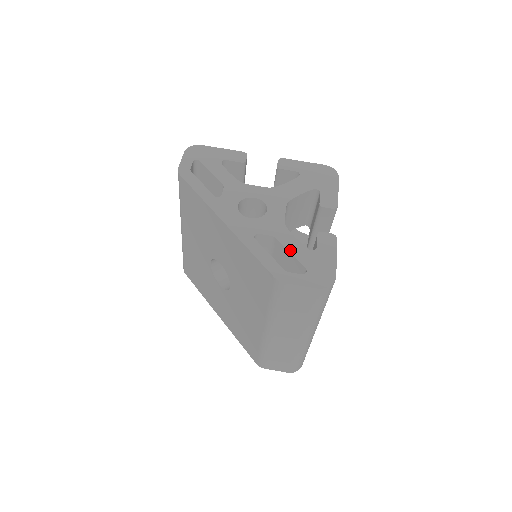
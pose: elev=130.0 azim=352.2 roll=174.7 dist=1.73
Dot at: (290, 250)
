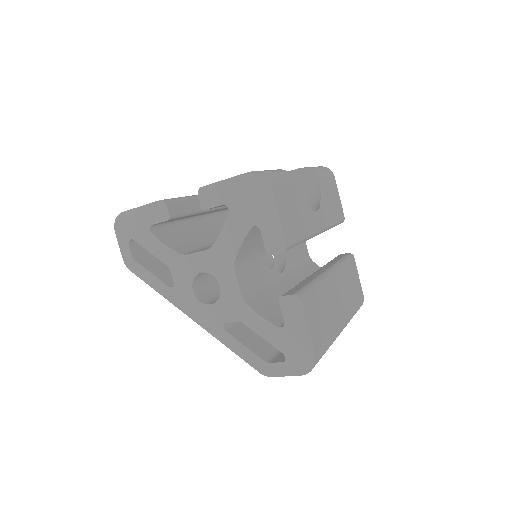
Dot at: (261, 335)
